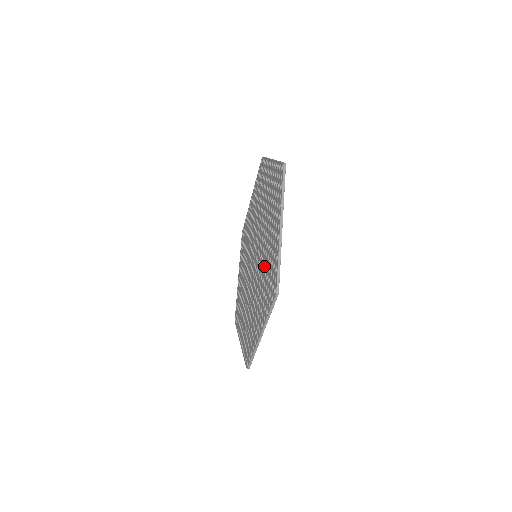
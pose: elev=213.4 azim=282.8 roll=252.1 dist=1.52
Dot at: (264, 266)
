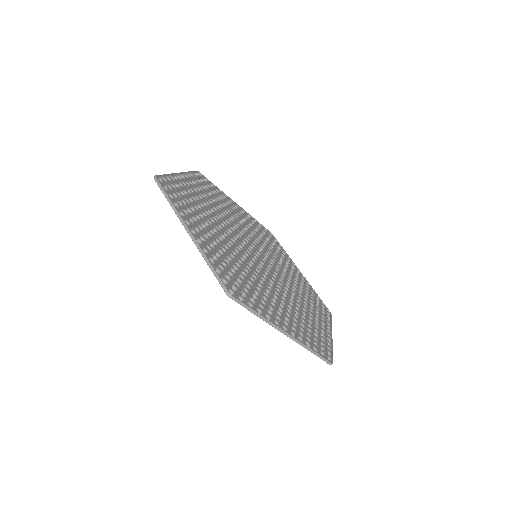
Dot at: occluded
